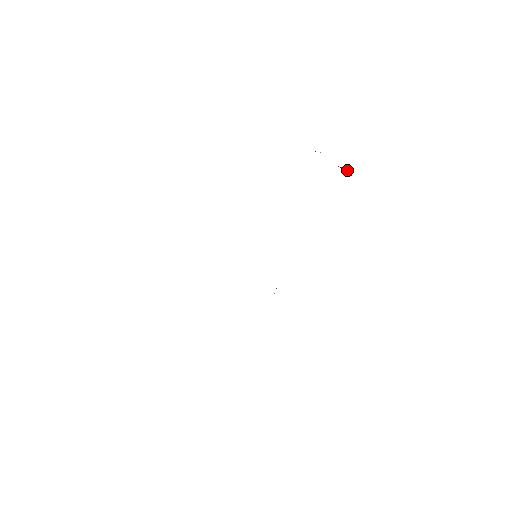
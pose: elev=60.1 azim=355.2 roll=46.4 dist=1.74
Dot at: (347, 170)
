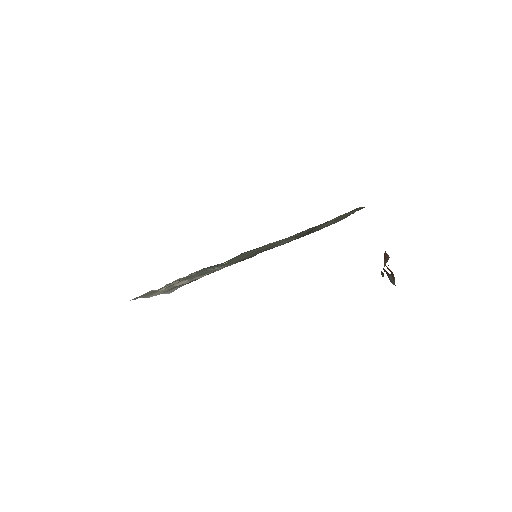
Dot at: (386, 260)
